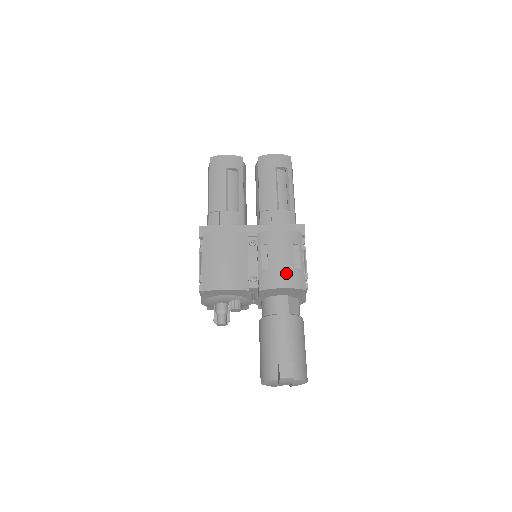
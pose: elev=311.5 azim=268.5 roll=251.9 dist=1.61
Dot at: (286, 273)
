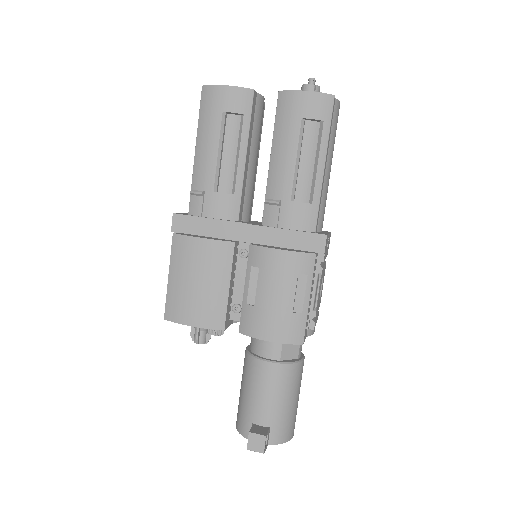
Dot at: (277, 320)
